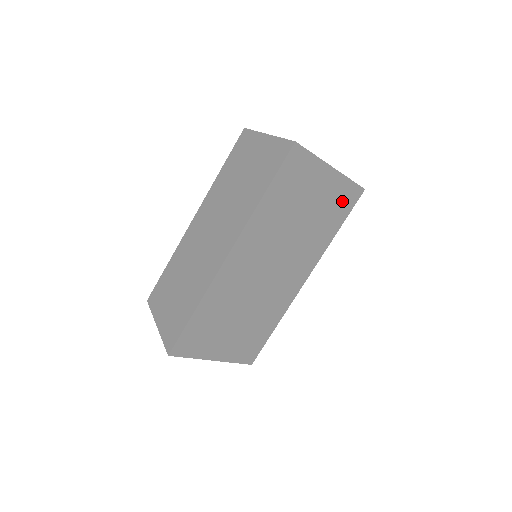
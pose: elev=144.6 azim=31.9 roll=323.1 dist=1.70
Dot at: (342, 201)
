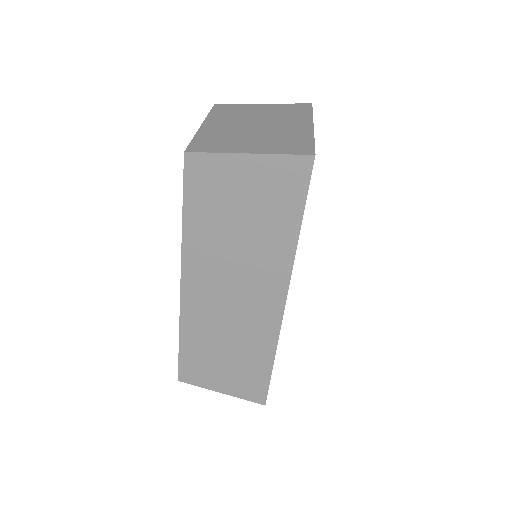
Dot at: occluded
